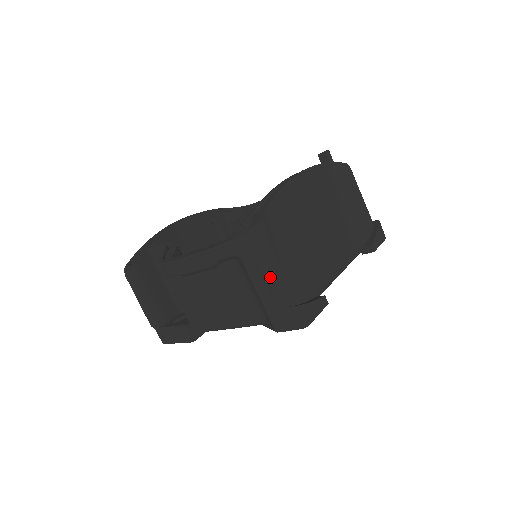
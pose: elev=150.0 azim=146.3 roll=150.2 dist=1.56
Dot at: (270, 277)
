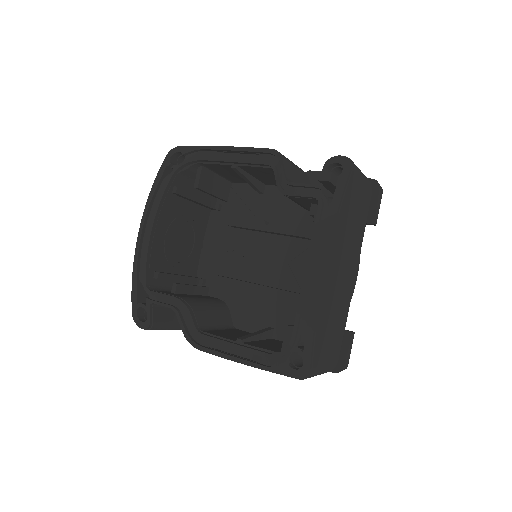
Dot at: occluded
